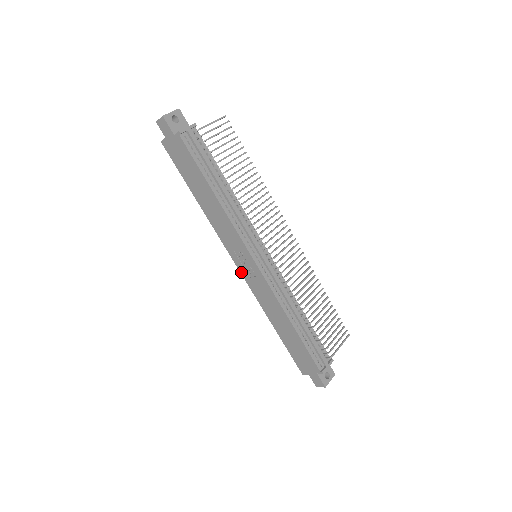
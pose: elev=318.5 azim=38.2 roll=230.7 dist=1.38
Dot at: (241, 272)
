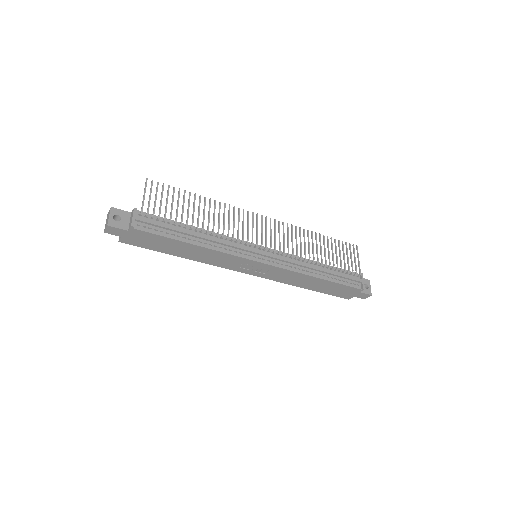
Dot at: (254, 275)
